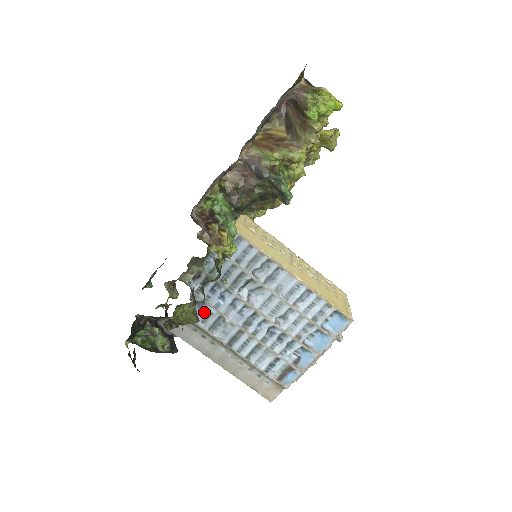
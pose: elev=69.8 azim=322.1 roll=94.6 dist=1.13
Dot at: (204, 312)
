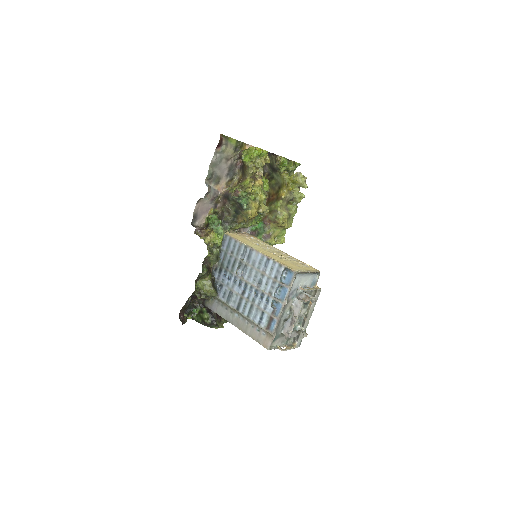
Dot at: (223, 291)
